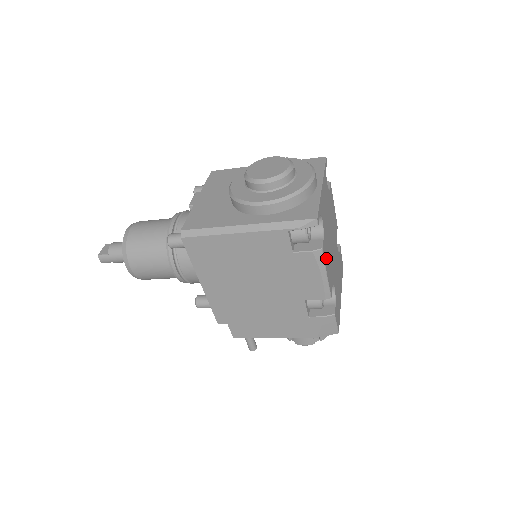
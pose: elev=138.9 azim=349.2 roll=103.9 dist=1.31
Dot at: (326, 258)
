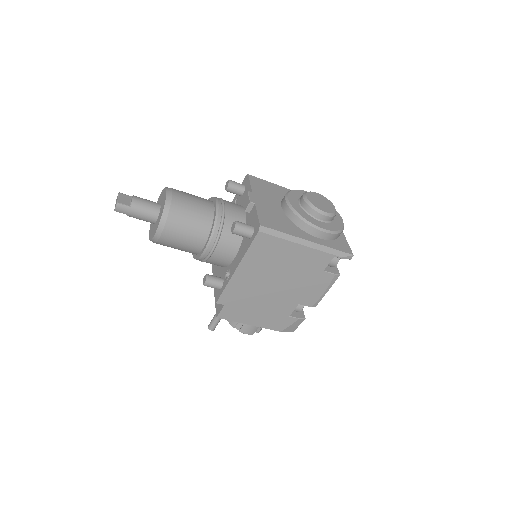
Dot at: occluded
